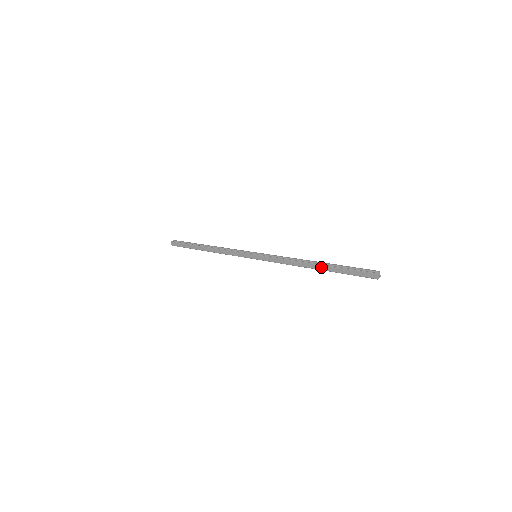
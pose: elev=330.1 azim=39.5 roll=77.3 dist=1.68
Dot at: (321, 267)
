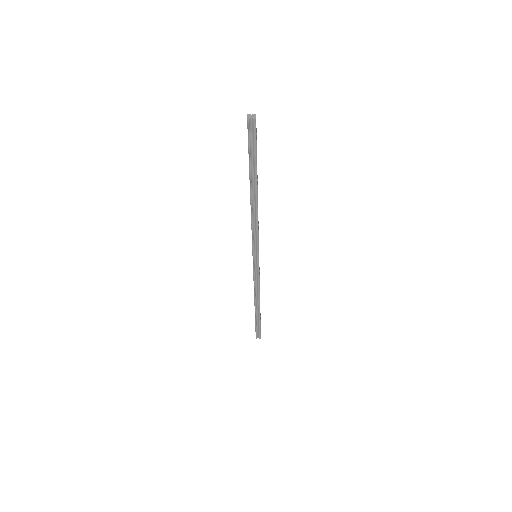
Dot at: (250, 183)
